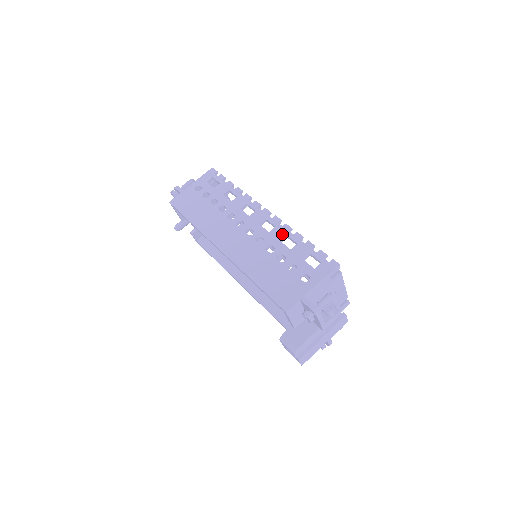
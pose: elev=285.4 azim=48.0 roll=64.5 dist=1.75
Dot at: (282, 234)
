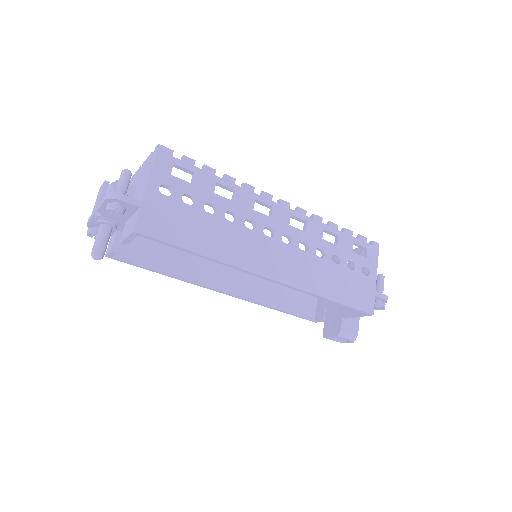
Dot at: (319, 229)
